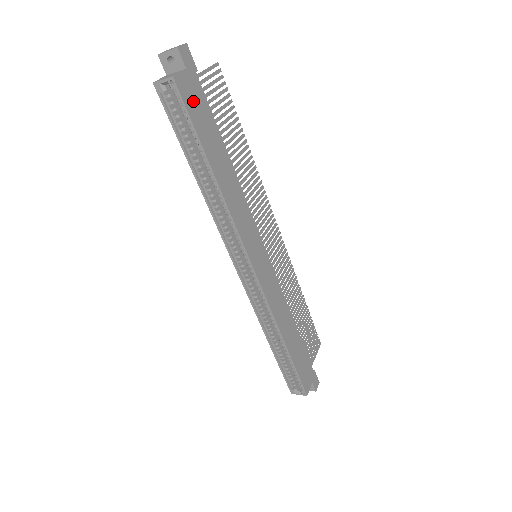
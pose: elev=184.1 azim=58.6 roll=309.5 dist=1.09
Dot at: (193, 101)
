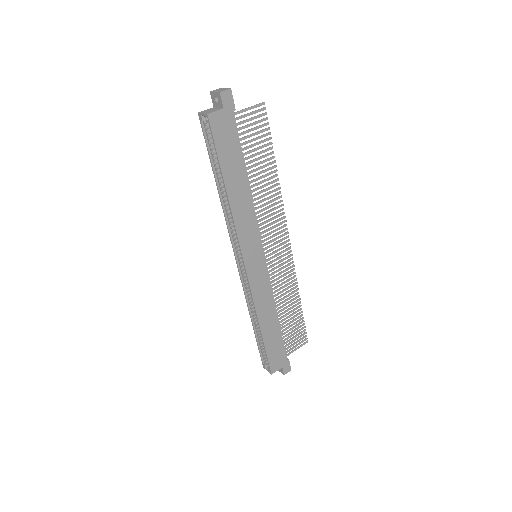
Dot at: (223, 133)
